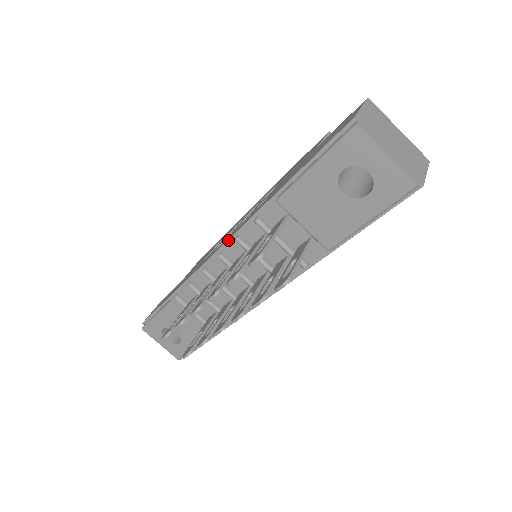
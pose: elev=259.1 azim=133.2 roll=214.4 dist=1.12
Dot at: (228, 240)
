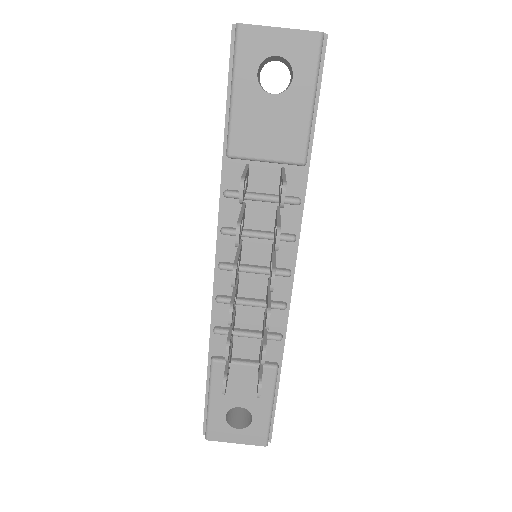
Dot at: (216, 243)
